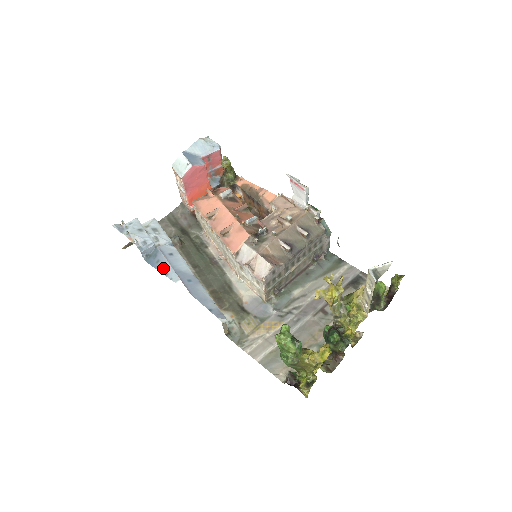
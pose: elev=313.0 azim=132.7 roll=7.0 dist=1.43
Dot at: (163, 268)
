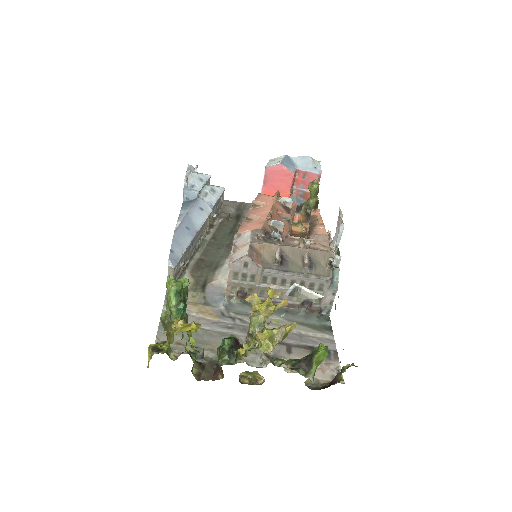
Dot at: (184, 210)
